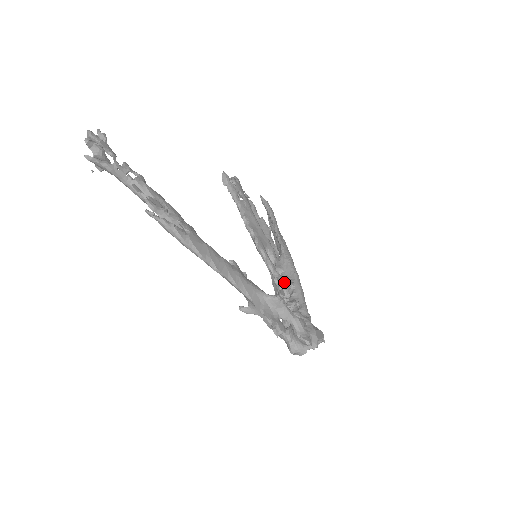
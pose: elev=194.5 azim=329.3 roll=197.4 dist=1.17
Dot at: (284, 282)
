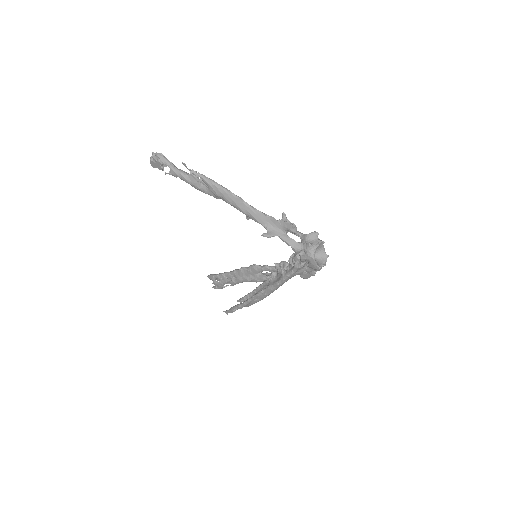
Dot at: occluded
